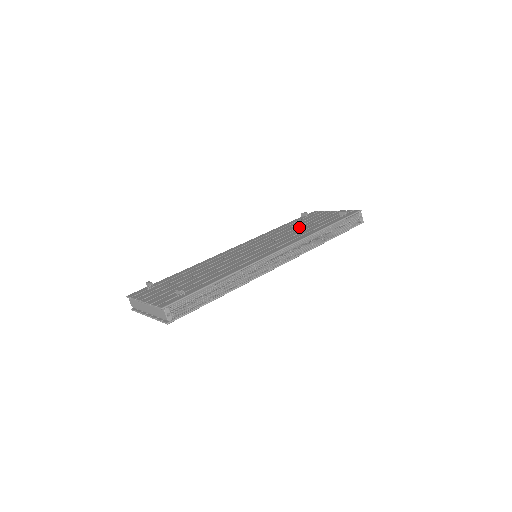
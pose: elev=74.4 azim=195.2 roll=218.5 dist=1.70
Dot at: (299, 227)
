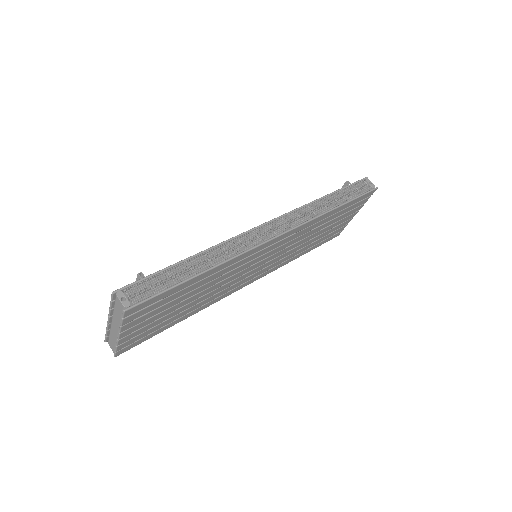
Dot at: occluded
